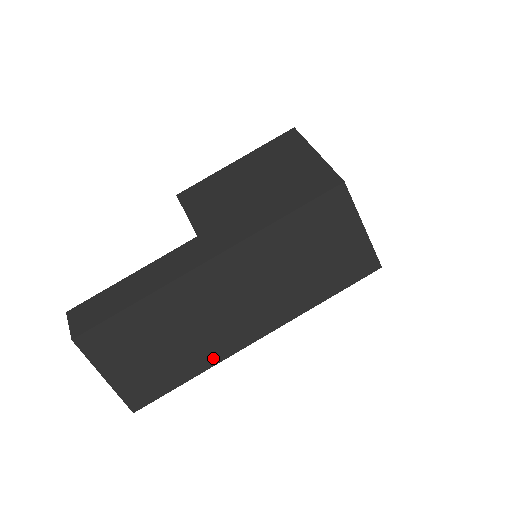
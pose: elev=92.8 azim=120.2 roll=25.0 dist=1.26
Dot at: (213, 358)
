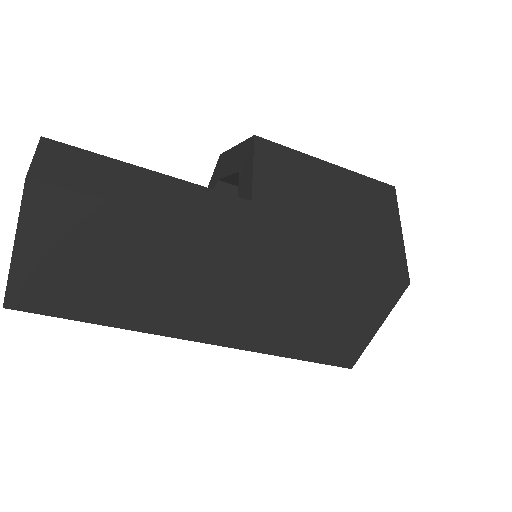
Dot at: (146, 324)
